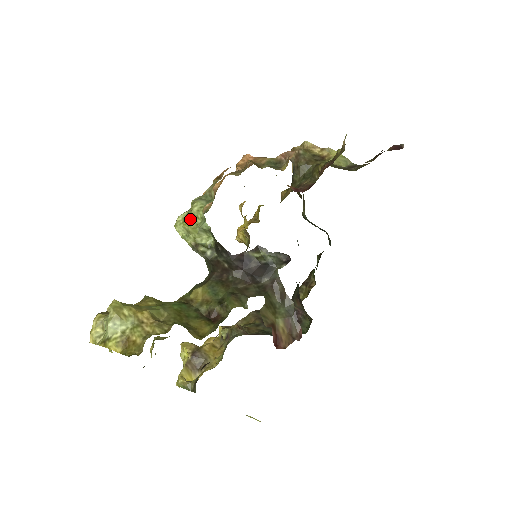
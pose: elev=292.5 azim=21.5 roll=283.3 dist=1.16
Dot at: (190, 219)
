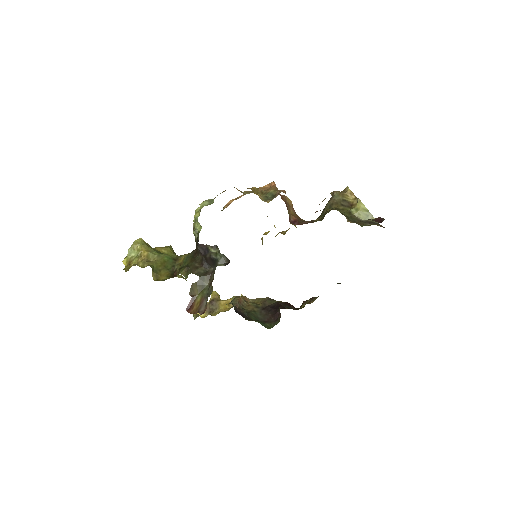
Dot at: (199, 211)
